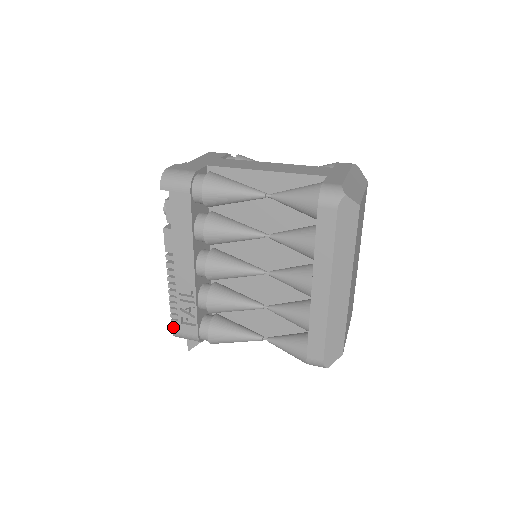
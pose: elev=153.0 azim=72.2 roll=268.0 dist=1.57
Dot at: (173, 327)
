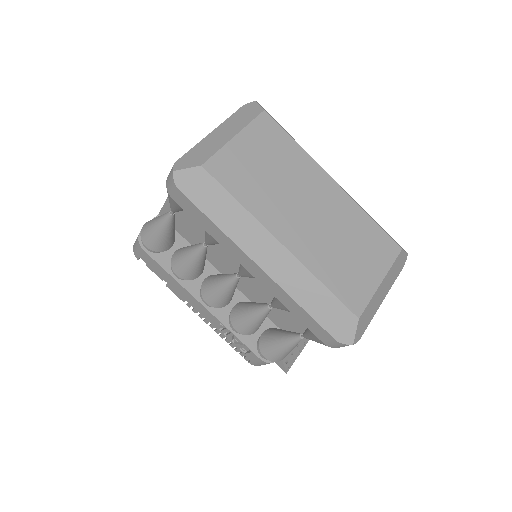
Dot at: (246, 359)
